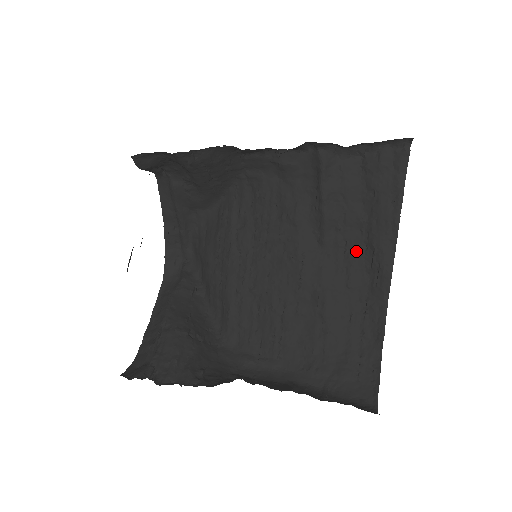
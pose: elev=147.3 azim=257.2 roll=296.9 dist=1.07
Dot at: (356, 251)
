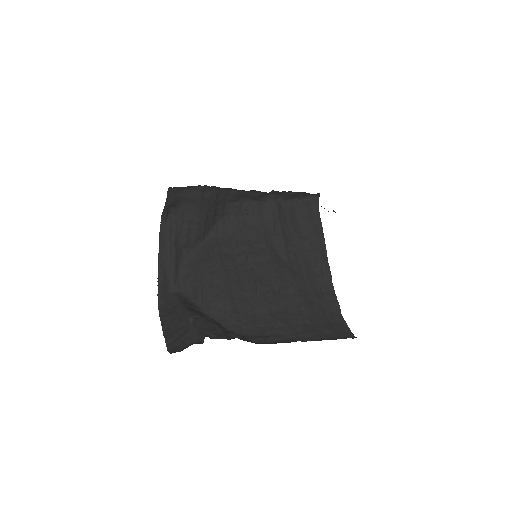
Dot at: (305, 259)
